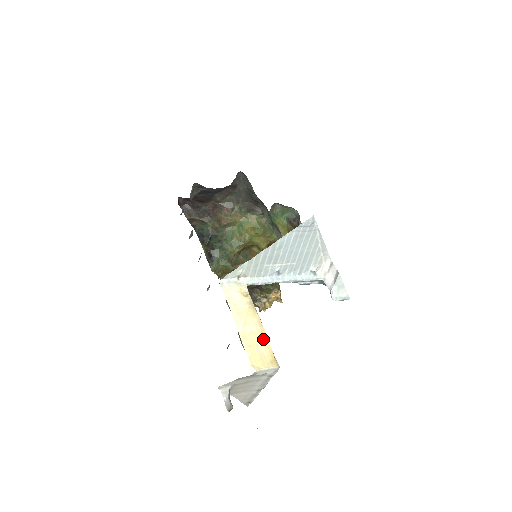
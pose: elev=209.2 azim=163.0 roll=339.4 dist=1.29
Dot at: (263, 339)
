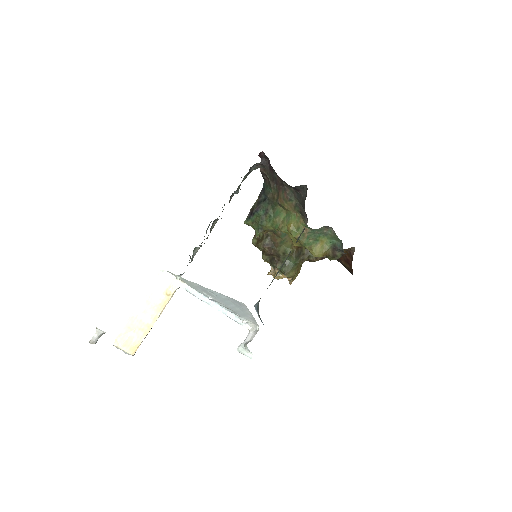
Dot at: (144, 331)
